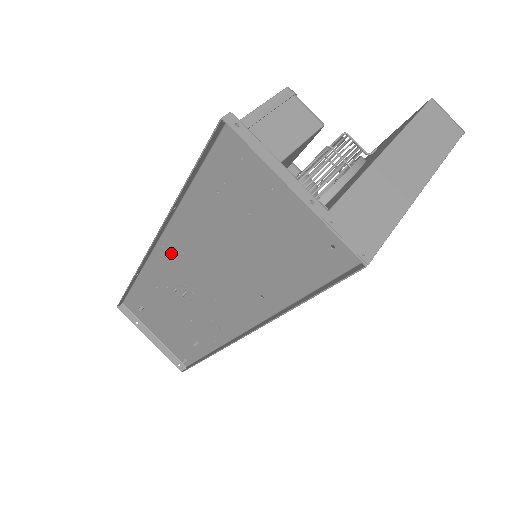
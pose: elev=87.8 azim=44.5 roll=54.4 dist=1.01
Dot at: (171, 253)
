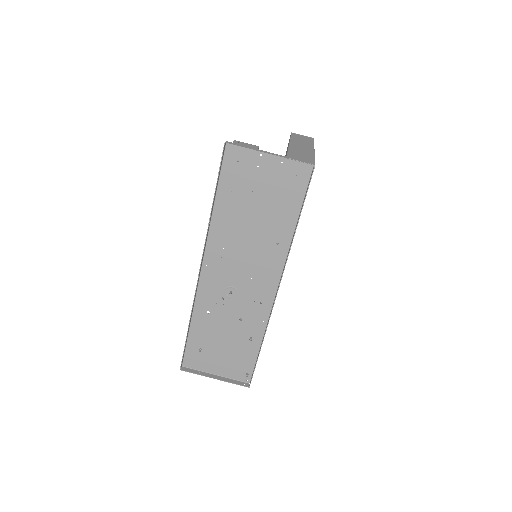
Dot at: (213, 266)
